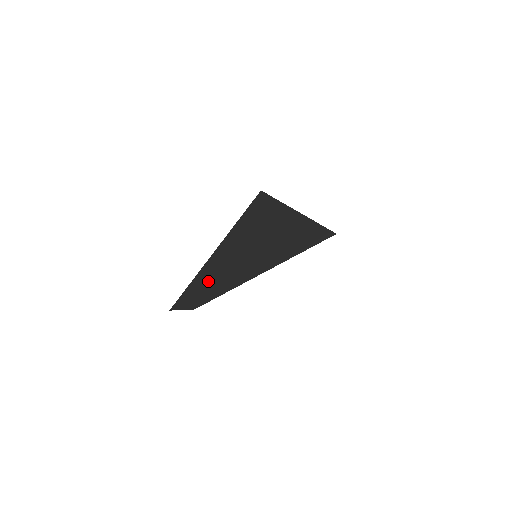
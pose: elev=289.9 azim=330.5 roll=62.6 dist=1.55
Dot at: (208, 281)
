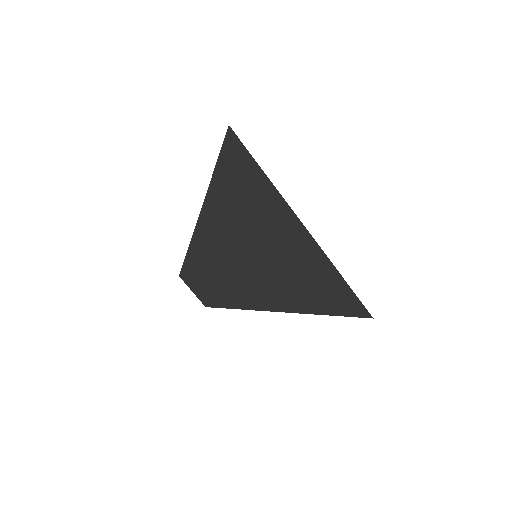
Dot at: (210, 257)
